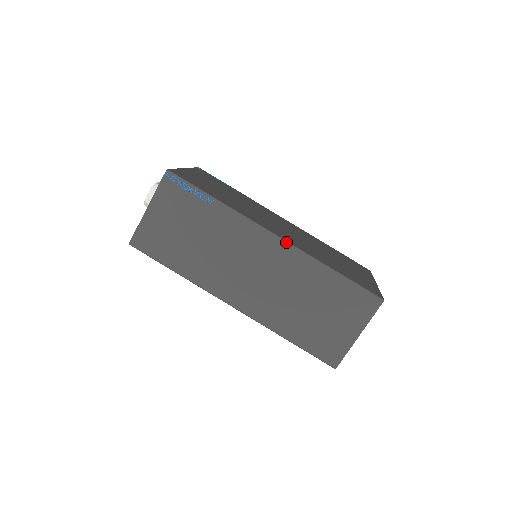
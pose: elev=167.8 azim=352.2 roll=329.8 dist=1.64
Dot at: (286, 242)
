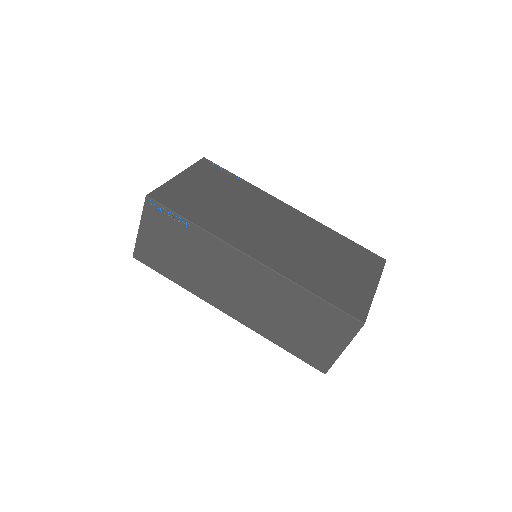
Dot at: (262, 265)
